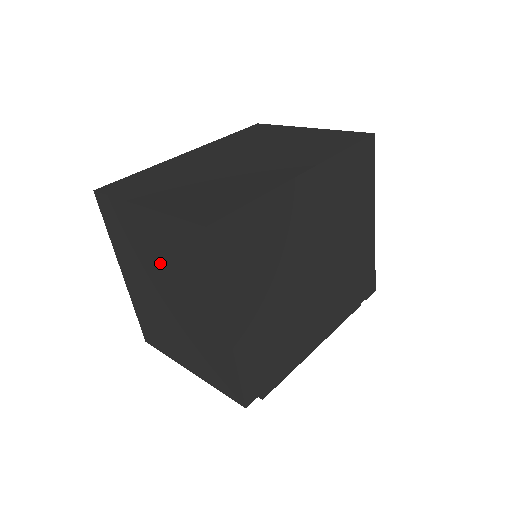
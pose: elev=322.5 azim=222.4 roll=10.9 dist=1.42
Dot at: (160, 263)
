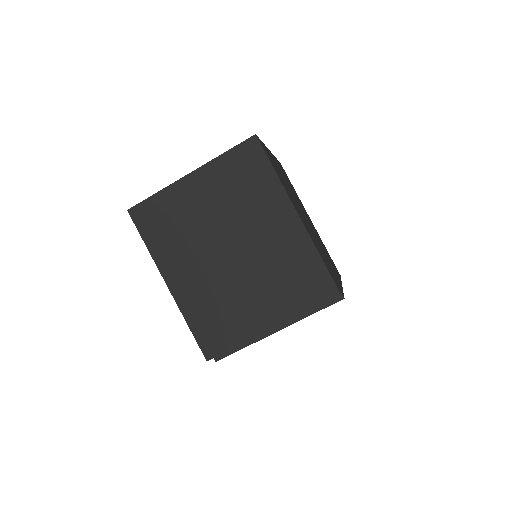
Dot at: (216, 217)
